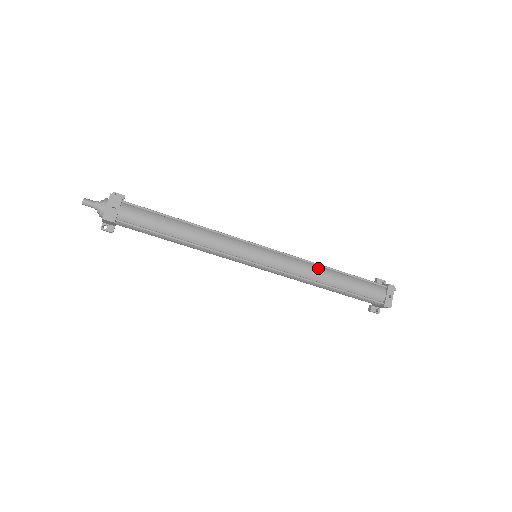
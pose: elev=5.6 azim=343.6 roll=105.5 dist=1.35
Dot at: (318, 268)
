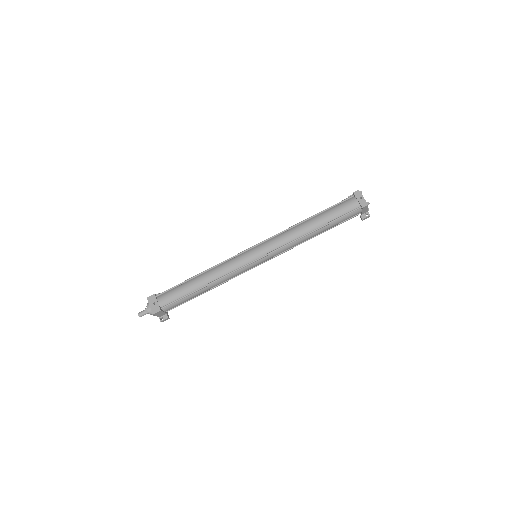
Dot at: (297, 227)
